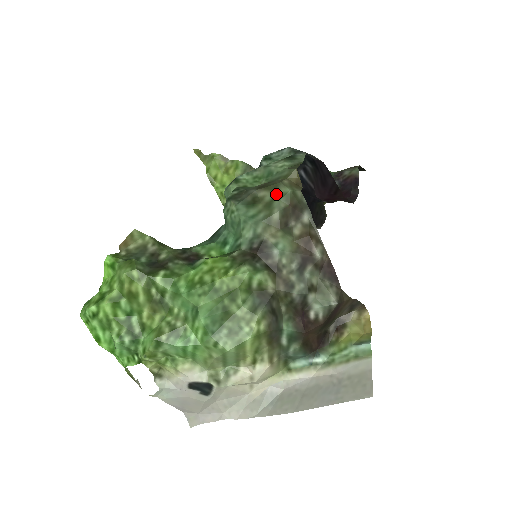
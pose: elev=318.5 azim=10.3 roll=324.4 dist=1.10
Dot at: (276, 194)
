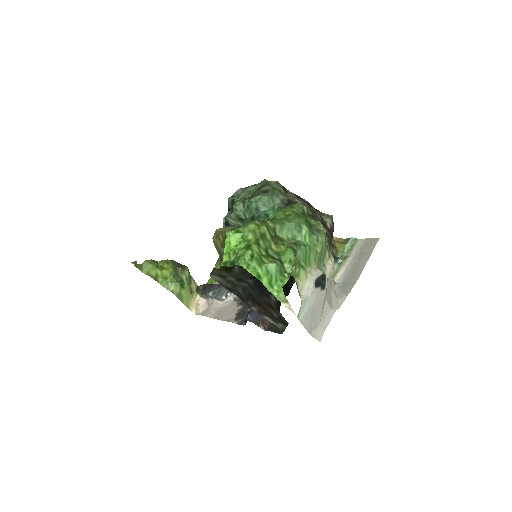
Dot at: (271, 185)
